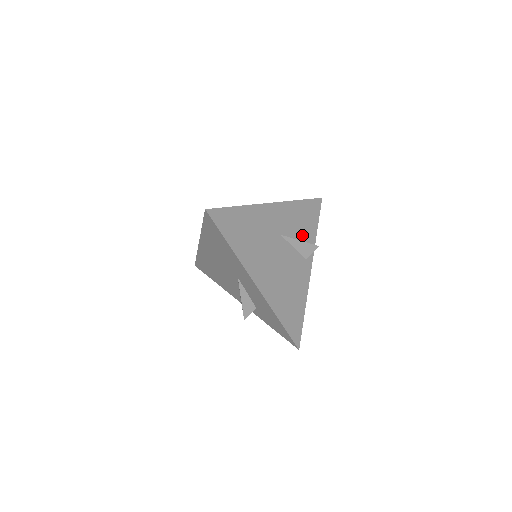
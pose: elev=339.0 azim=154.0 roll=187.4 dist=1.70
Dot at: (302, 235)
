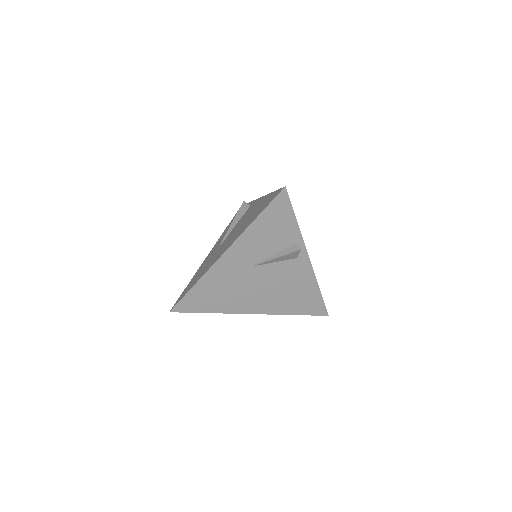
Dot at: (279, 244)
